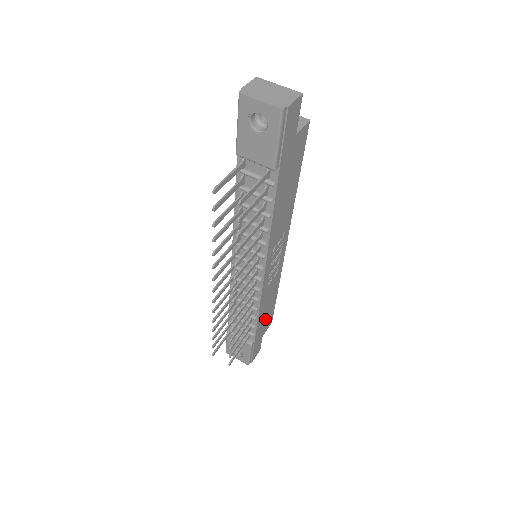
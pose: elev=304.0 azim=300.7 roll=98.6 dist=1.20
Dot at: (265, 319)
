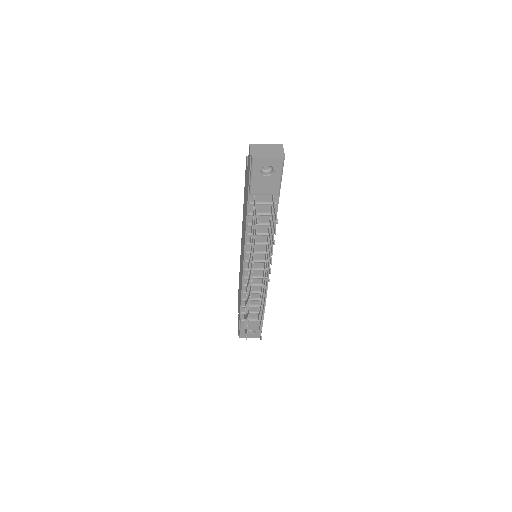
Dot at: occluded
